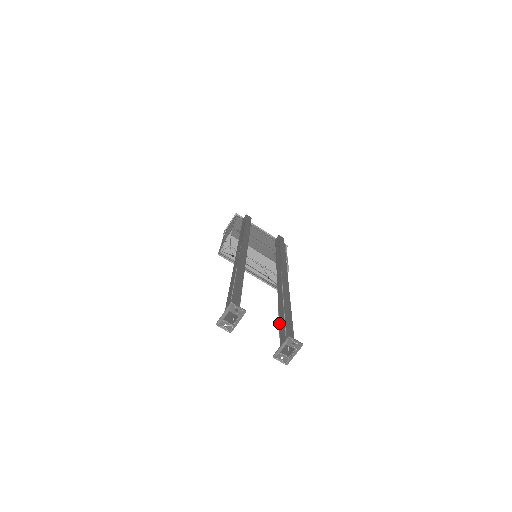
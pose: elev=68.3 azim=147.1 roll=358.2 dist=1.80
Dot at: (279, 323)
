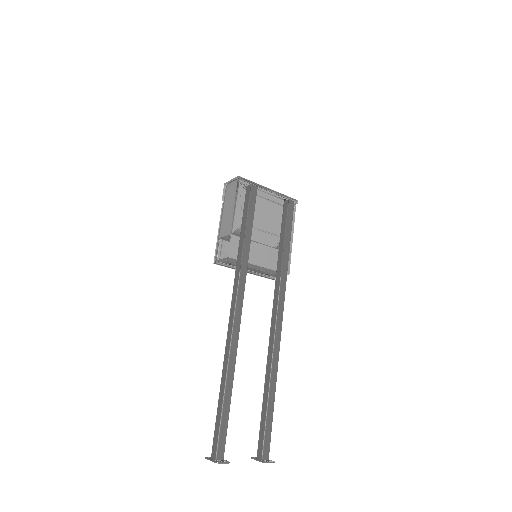
Dot at: (261, 413)
